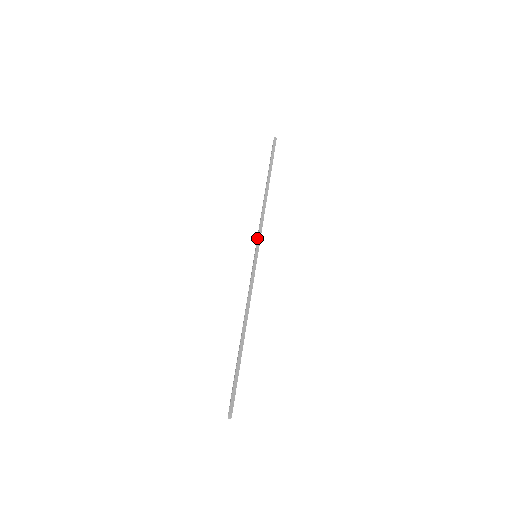
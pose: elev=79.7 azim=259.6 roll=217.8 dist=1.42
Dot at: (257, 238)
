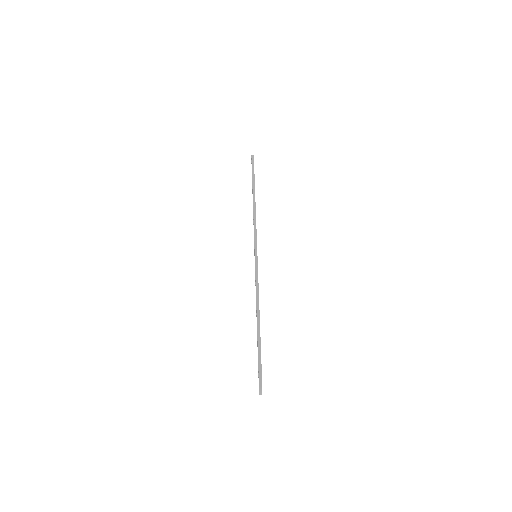
Dot at: (254, 241)
